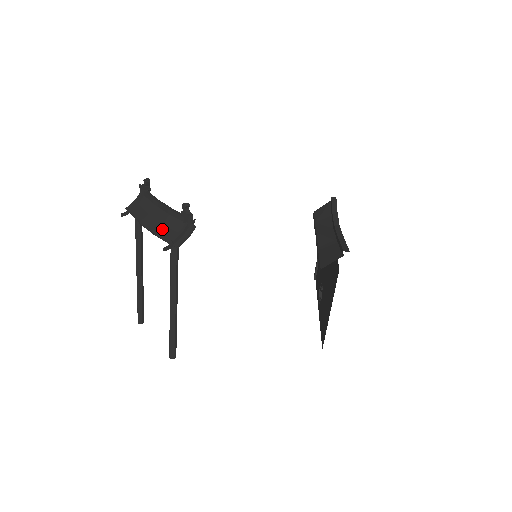
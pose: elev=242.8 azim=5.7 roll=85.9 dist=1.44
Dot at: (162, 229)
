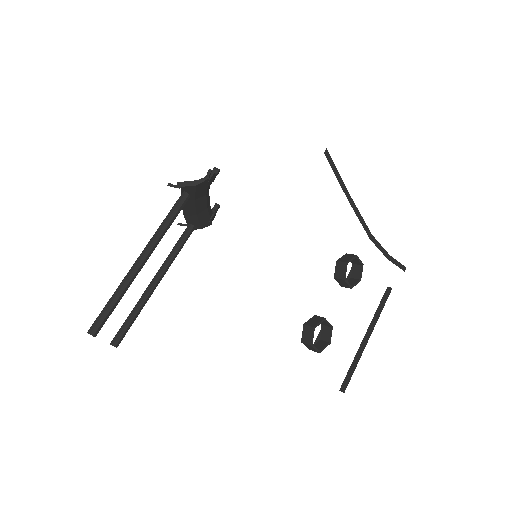
Dot at: occluded
